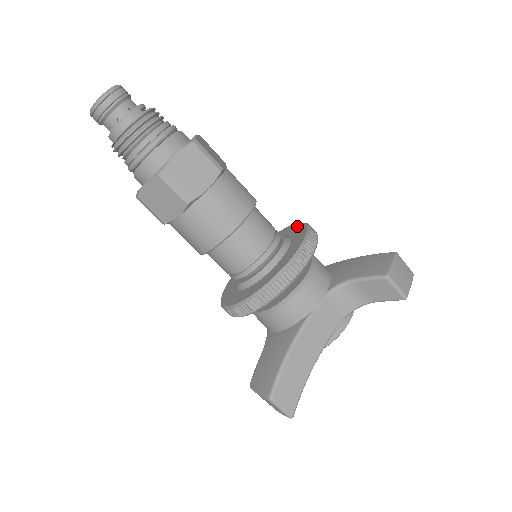
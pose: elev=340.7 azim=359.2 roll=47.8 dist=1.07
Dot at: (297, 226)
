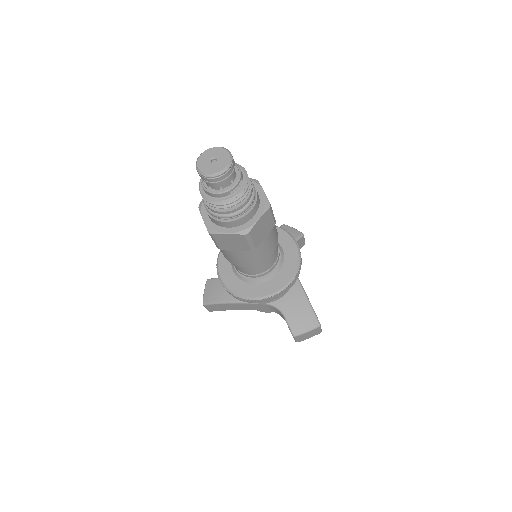
Dot at: (293, 266)
